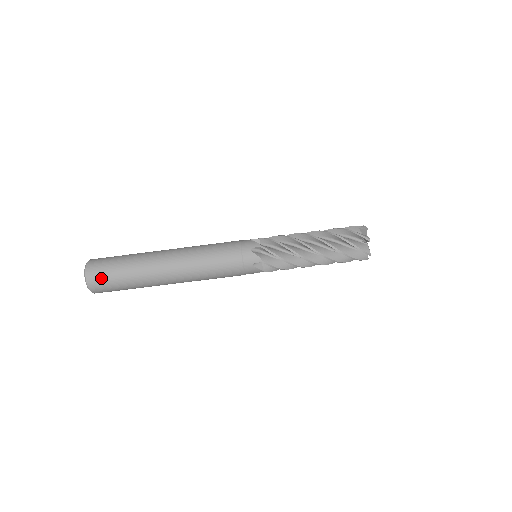
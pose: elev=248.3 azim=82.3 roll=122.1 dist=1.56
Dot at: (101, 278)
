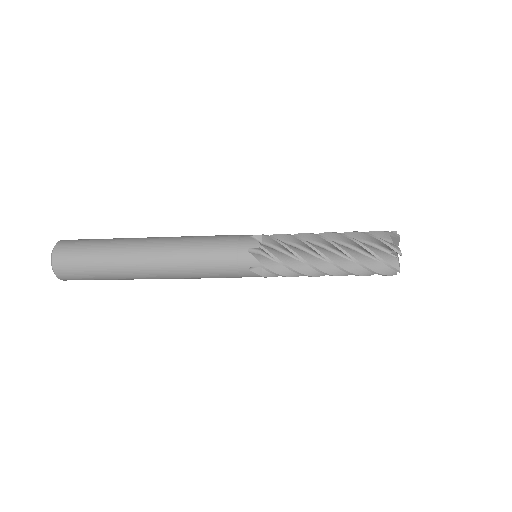
Dot at: occluded
